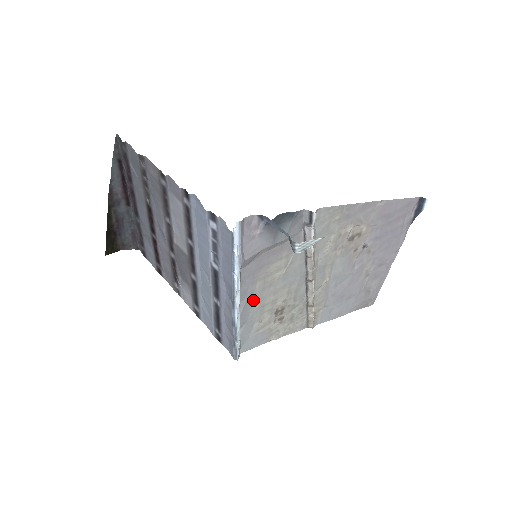
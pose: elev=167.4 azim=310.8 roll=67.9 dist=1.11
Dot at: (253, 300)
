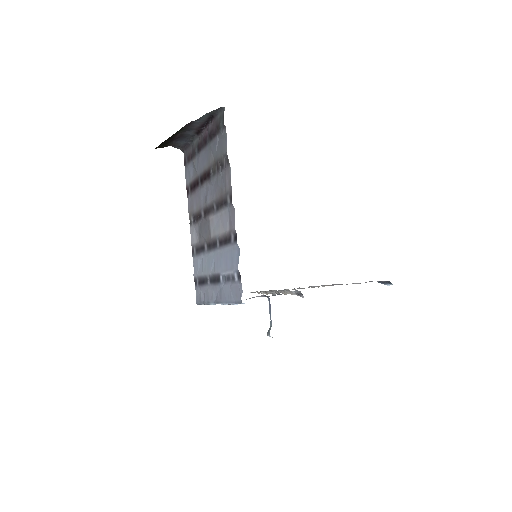
Dot at: occluded
